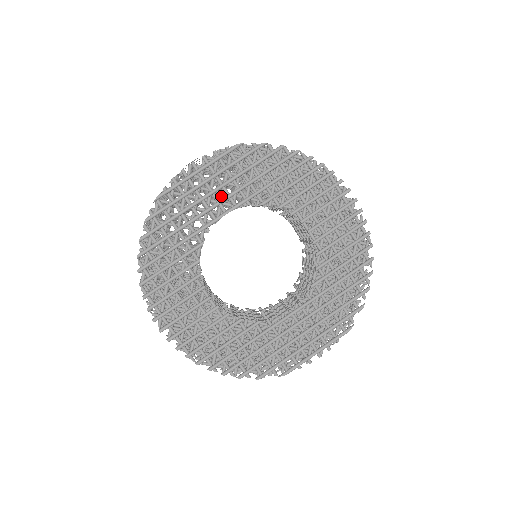
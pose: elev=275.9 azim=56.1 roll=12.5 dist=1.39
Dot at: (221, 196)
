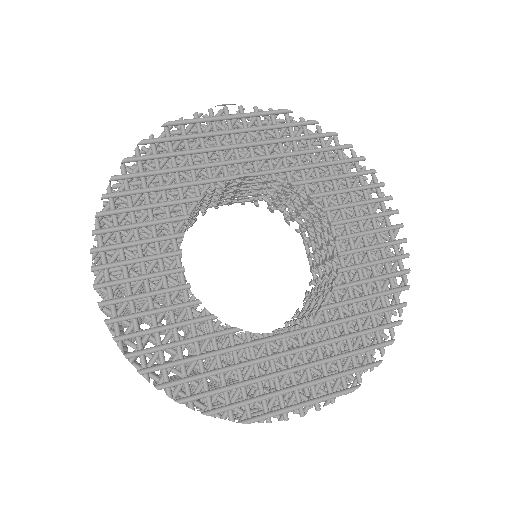
Dot at: occluded
